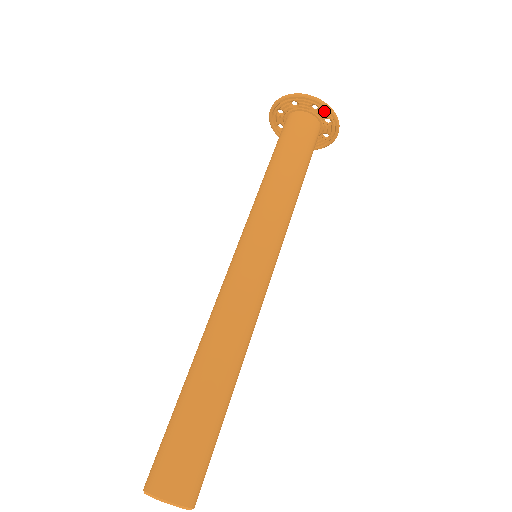
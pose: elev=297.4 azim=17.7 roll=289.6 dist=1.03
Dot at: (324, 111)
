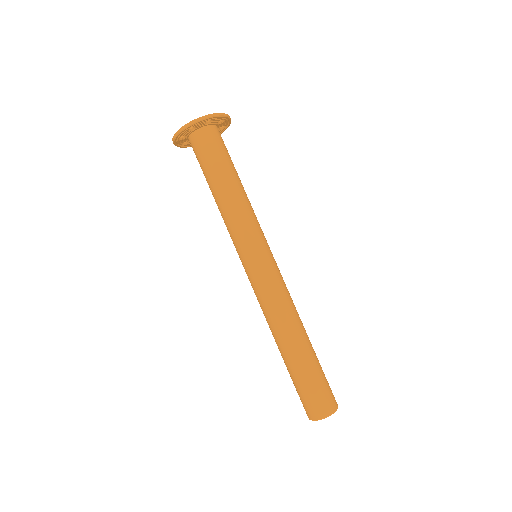
Dot at: (197, 124)
